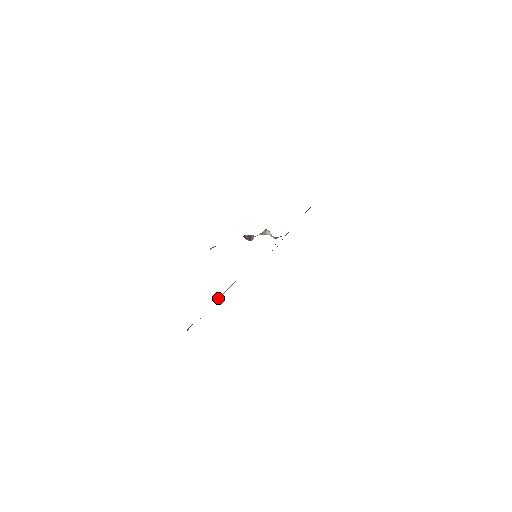
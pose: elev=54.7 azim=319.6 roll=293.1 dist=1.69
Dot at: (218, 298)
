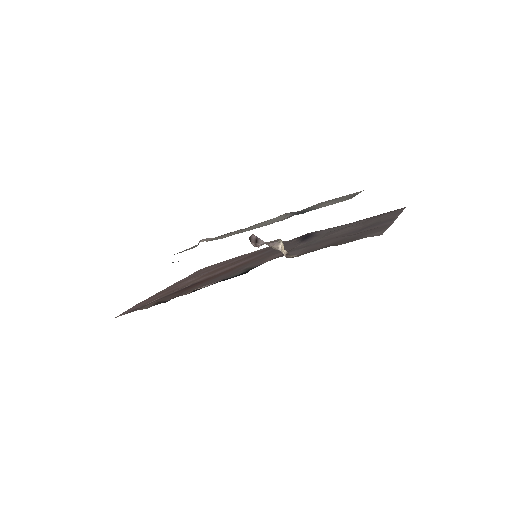
Dot at: (191, 290)
